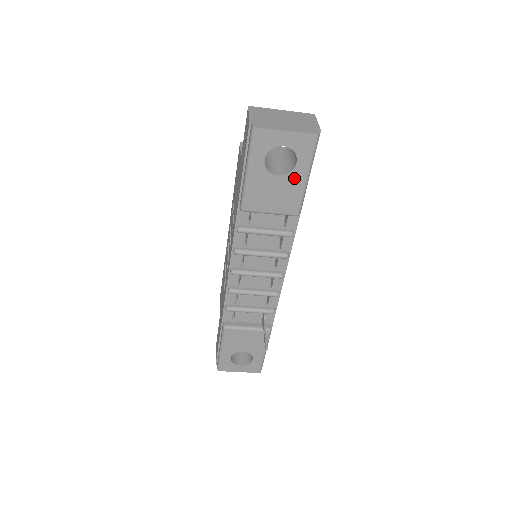
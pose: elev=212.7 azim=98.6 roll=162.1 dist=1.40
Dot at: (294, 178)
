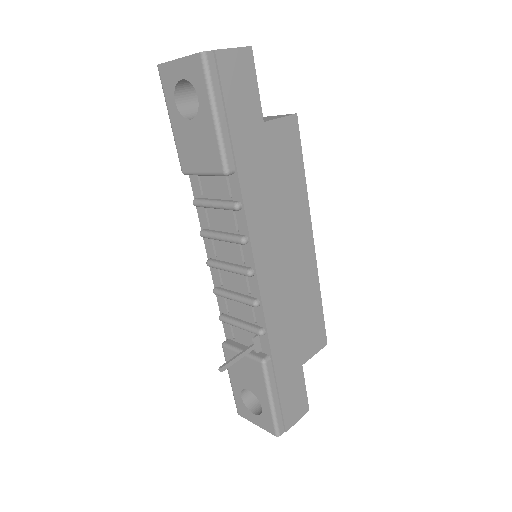
Dot at: (203, 120)
